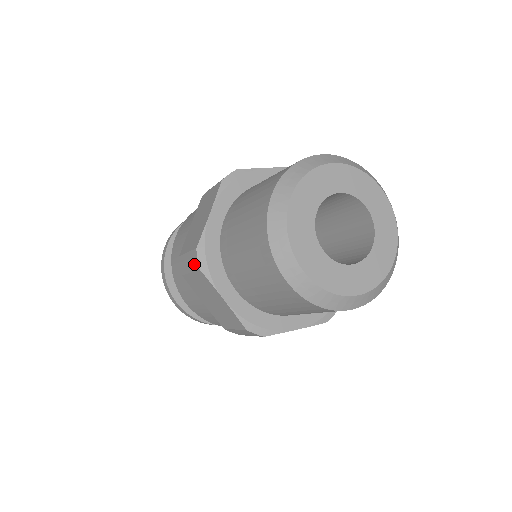
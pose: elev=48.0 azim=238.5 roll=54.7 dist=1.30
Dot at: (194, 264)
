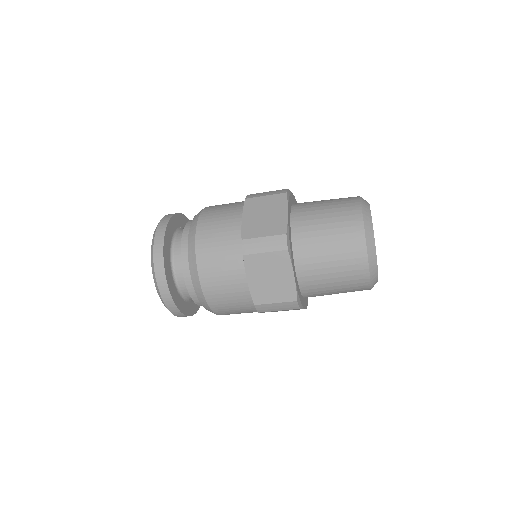
Dot at: (278, 245)
